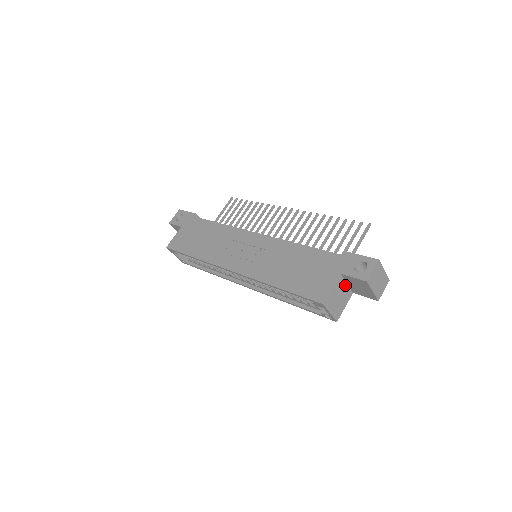
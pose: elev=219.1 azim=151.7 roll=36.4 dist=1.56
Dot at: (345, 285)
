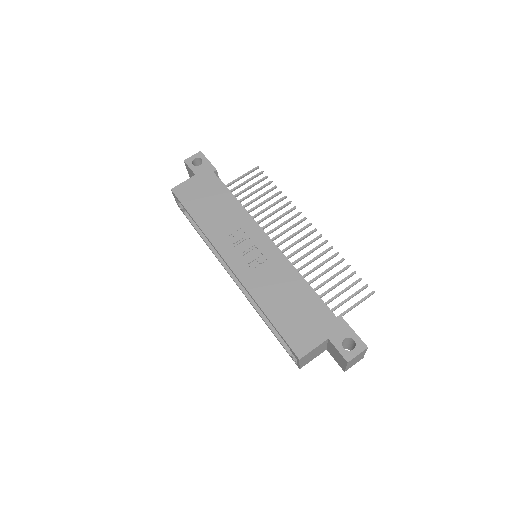
Dot at: (325, 345)
